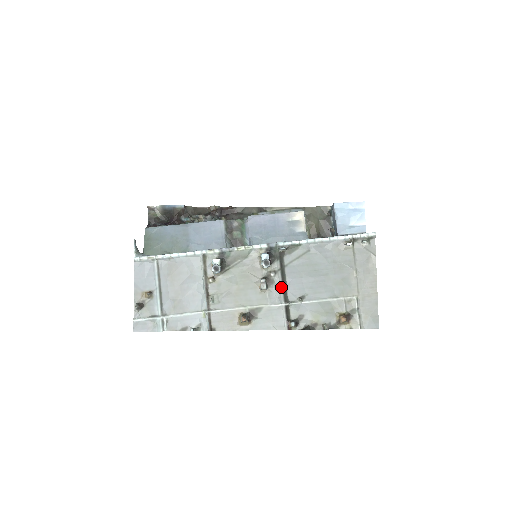
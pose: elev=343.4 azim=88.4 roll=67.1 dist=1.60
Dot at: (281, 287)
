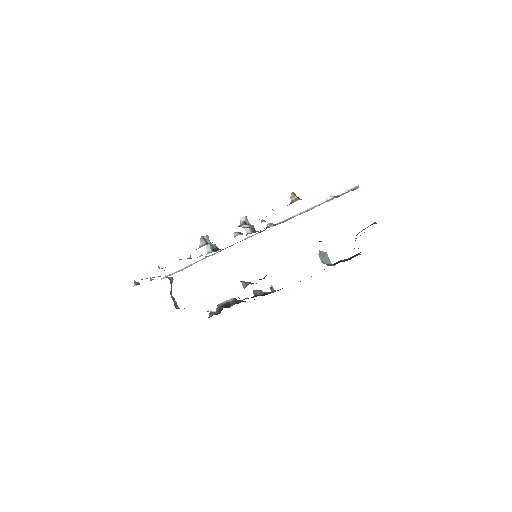
Dot at: occluded
